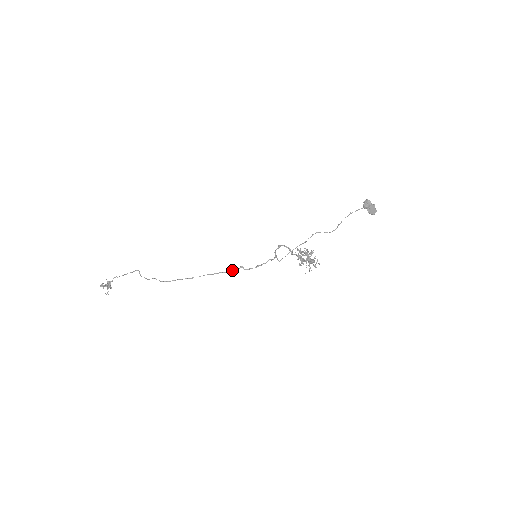
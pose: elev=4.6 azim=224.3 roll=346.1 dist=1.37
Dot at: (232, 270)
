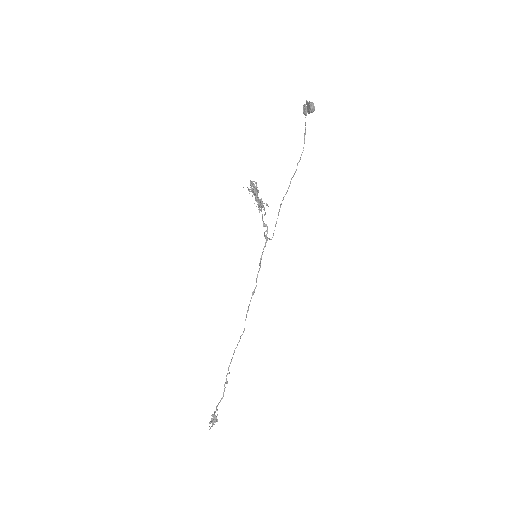
Dot at: (252, 294)
